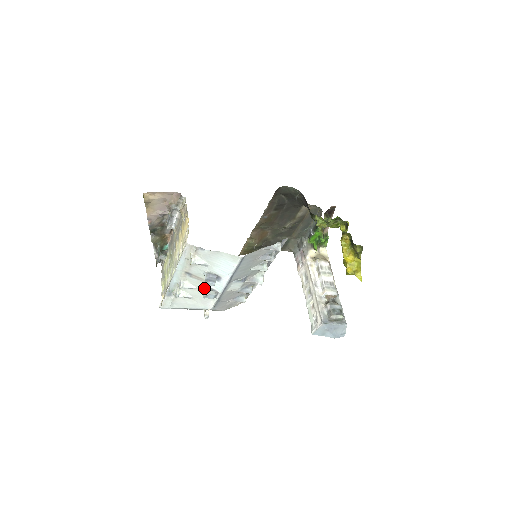
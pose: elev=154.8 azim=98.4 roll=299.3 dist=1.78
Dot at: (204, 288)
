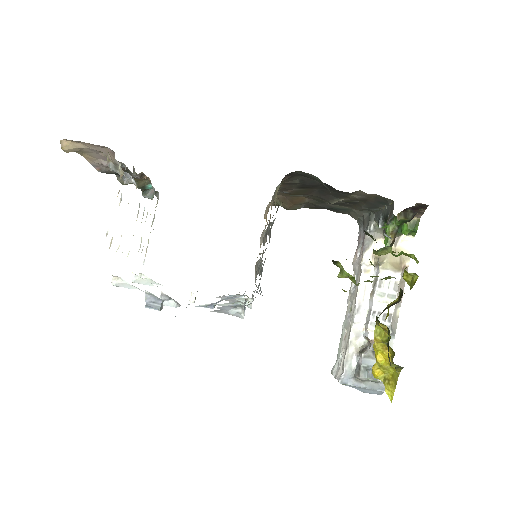
Dot at: (161, 295)
